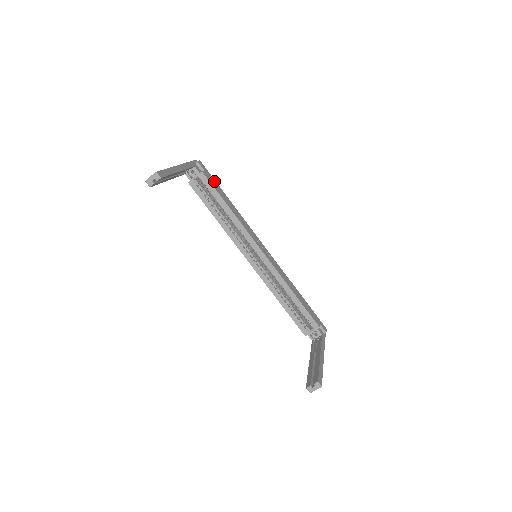
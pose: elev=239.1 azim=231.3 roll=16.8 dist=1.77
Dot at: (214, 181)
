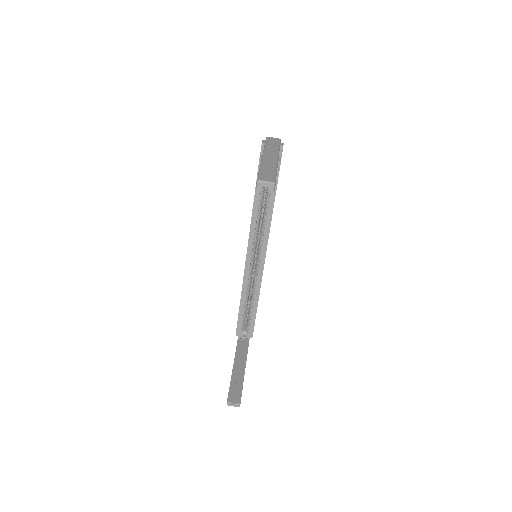
Dot at: occluded
